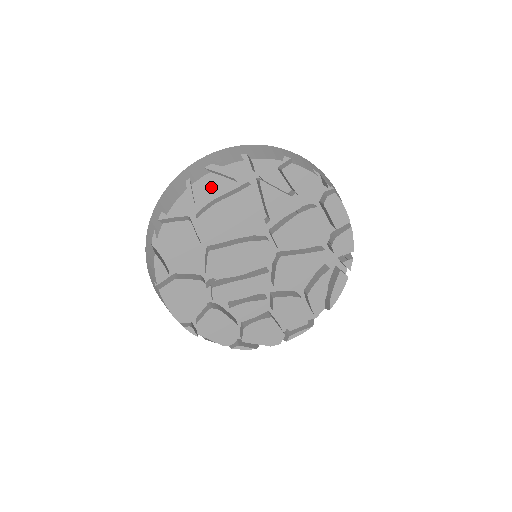
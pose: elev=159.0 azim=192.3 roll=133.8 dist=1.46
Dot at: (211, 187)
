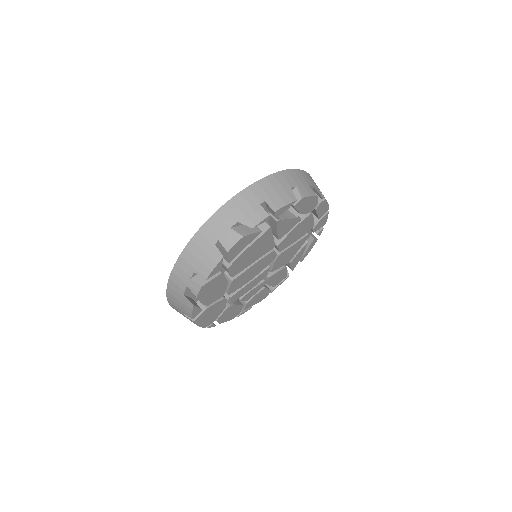
Dot at: (242, 245)
